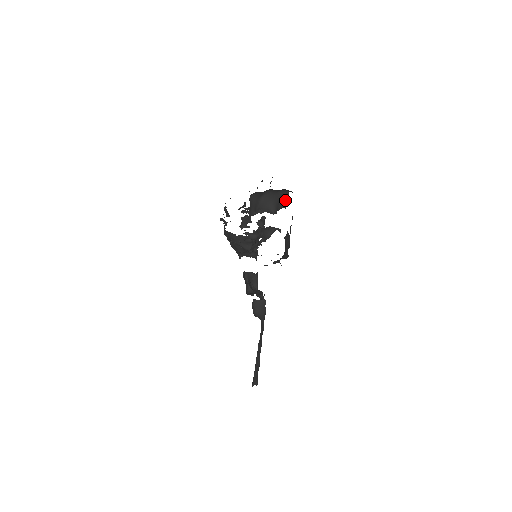
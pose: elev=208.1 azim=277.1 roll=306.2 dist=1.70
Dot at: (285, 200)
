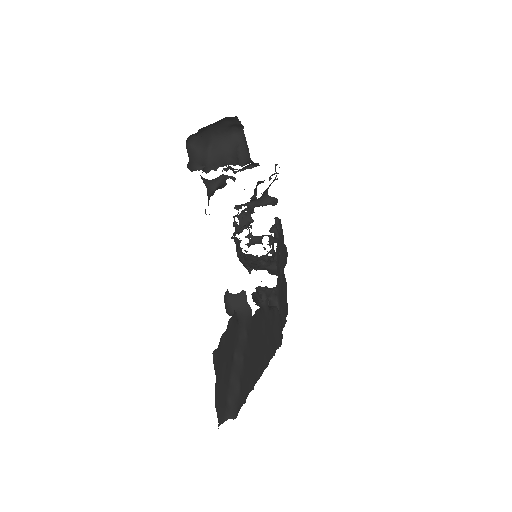
Dot at: (244, 146)
